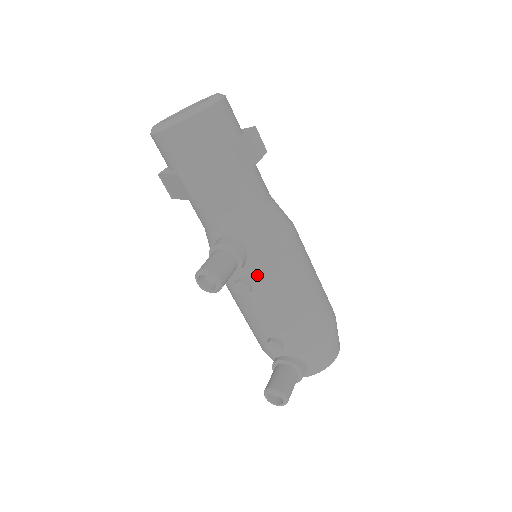
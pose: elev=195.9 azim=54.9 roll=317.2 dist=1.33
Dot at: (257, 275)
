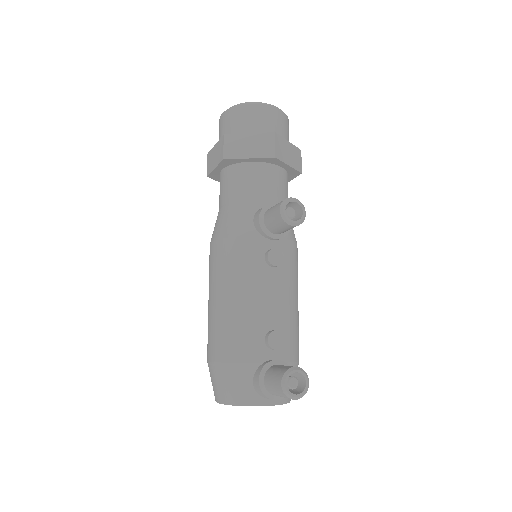
Dot at: (288, 252)
